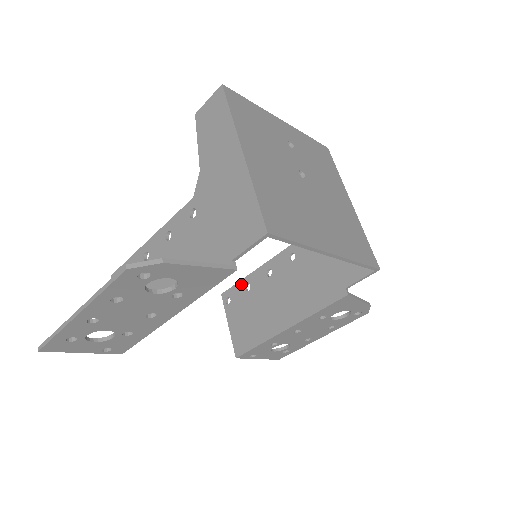
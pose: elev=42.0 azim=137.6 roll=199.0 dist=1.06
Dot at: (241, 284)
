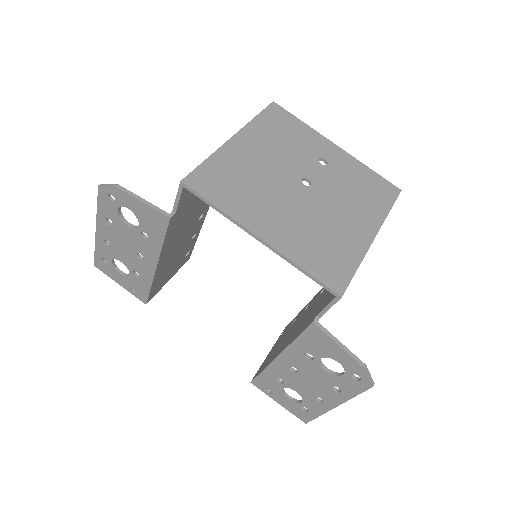
Dot at: (294, 318)
